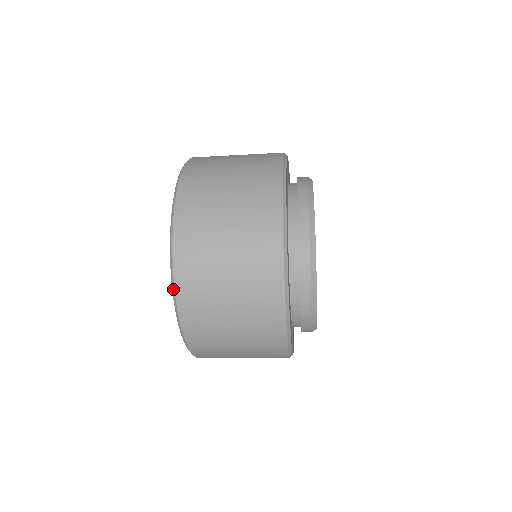
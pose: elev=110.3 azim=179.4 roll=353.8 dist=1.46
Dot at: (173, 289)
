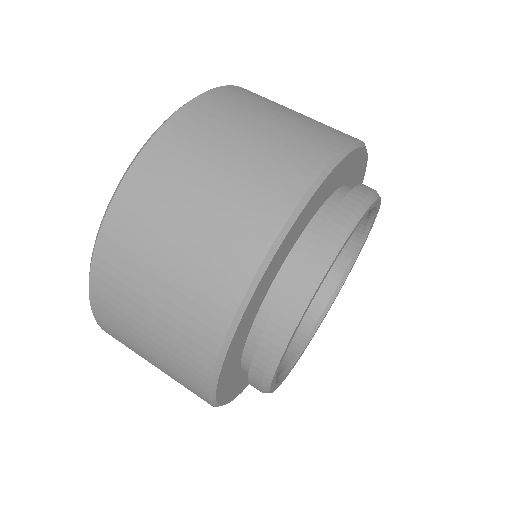
Dot at: (161, 125)
